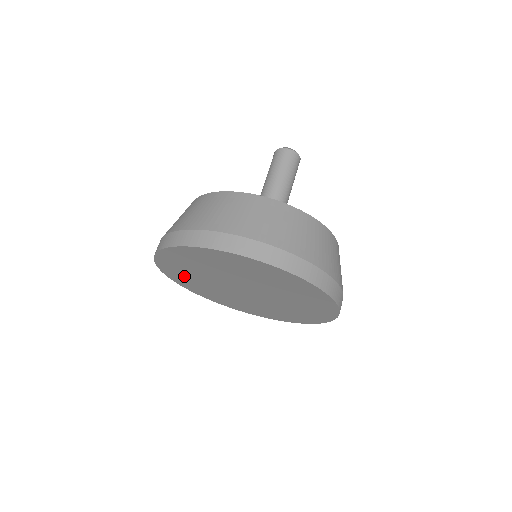
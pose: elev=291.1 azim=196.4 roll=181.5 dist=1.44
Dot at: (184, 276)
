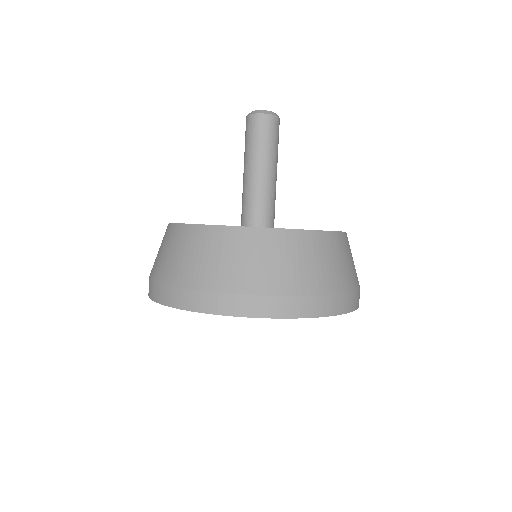
Dot at: occluded
